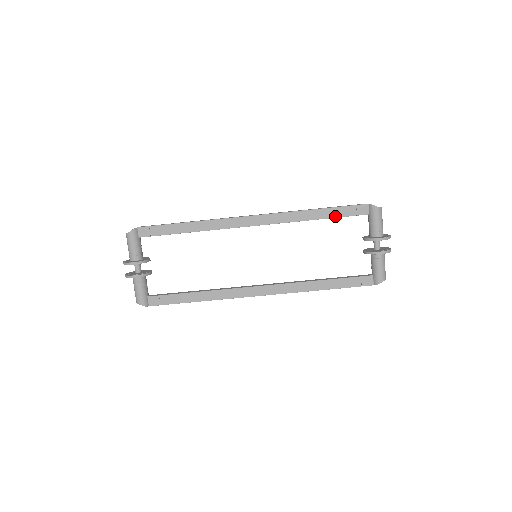
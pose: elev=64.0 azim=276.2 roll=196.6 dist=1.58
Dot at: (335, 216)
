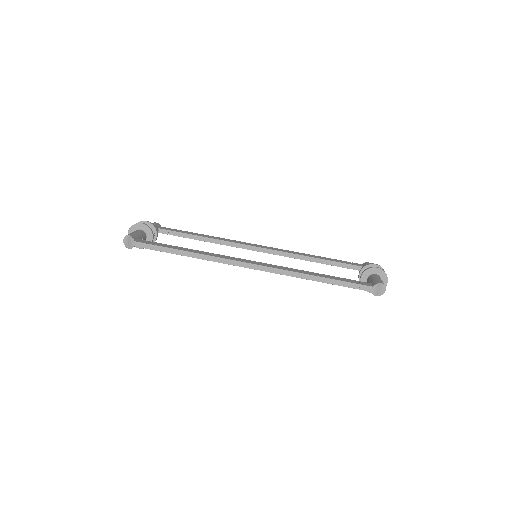
Dot at: (333, 261)
